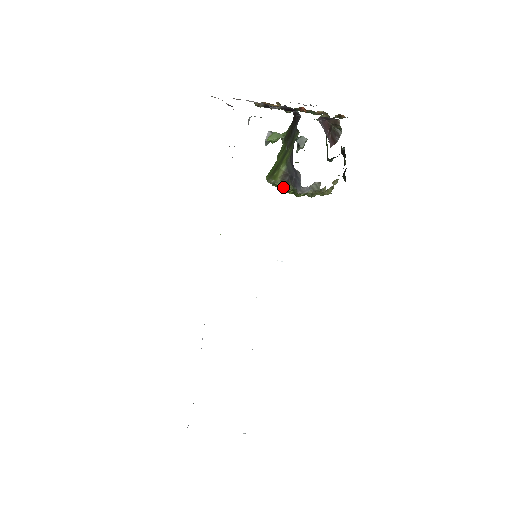
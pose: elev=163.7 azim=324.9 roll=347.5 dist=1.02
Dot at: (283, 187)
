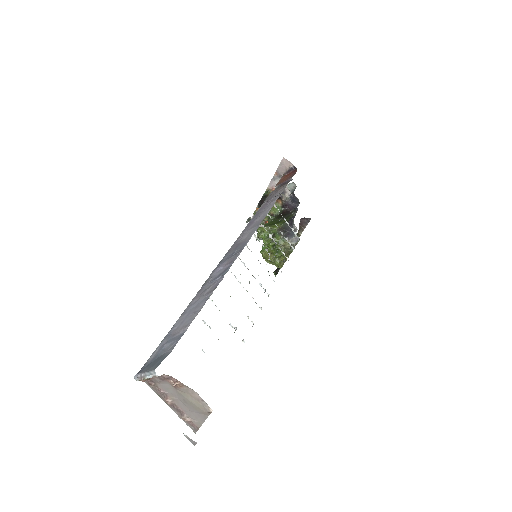
Dot at: (269, 238)
